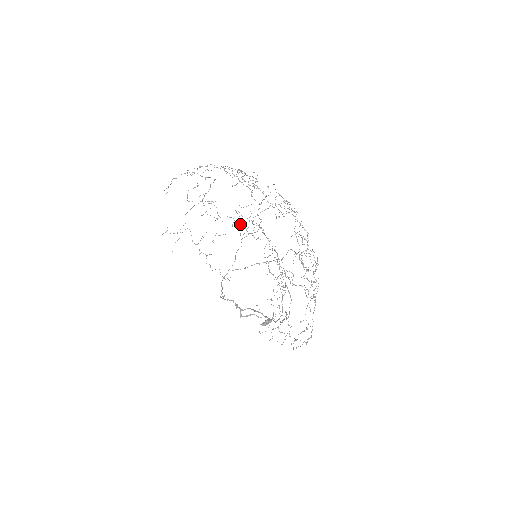
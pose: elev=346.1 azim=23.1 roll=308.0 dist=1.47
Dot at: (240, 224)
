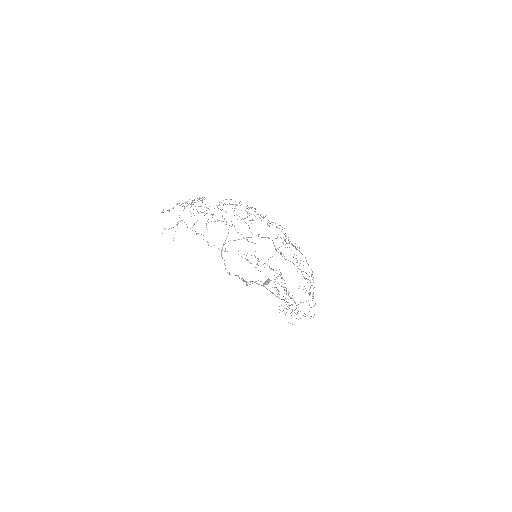
Dot at: (248, 260)
